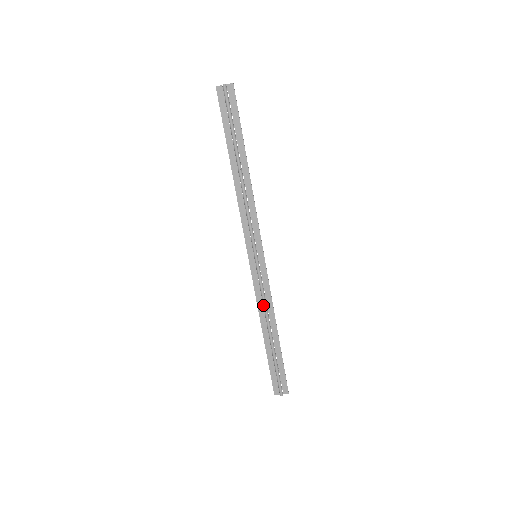
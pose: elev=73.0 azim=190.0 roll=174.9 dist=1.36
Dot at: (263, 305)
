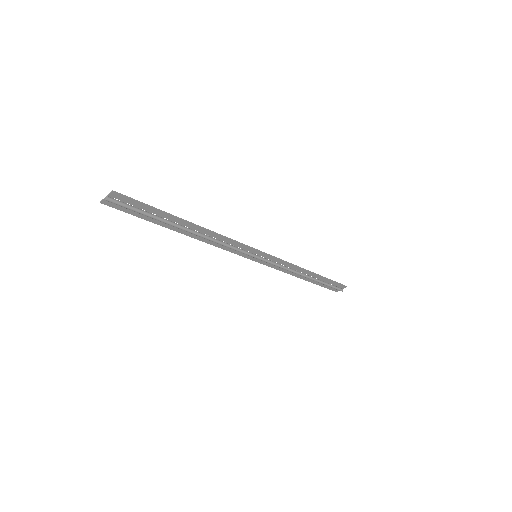
Dot at: (288, 271)
